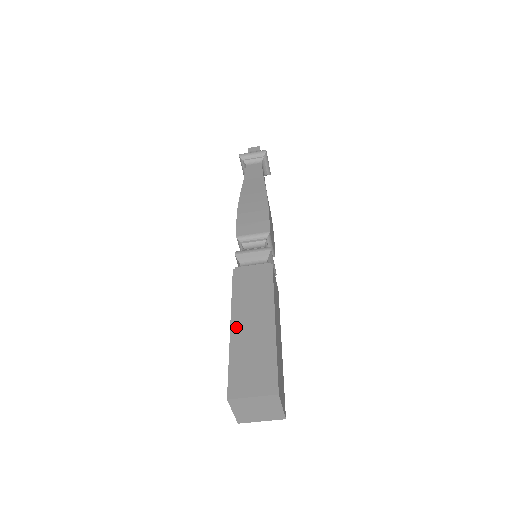
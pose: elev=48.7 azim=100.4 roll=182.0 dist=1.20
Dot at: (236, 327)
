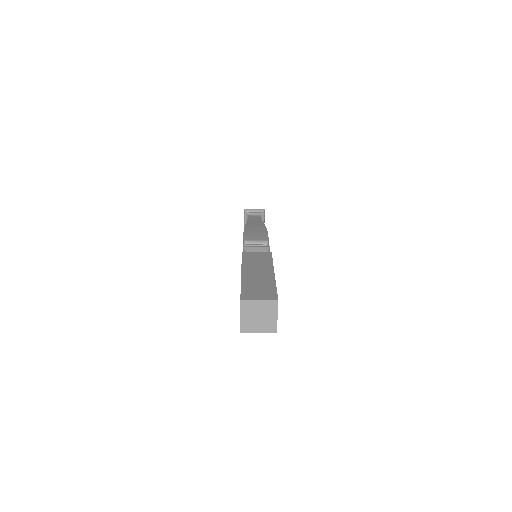
Dot at: (246, 274)
